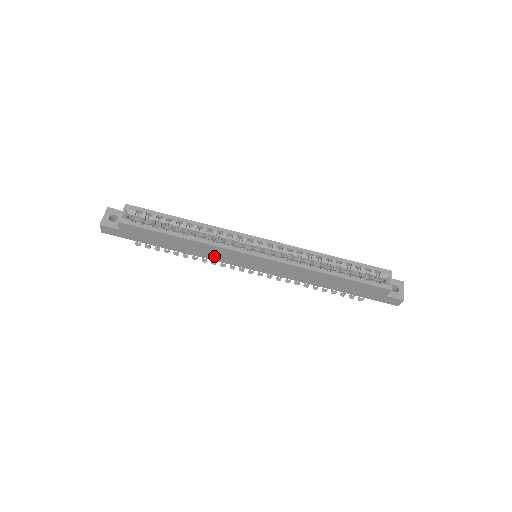
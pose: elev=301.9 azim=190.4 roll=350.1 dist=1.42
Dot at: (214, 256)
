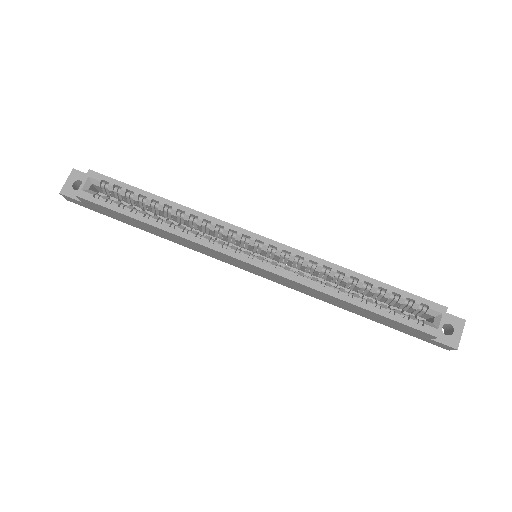
Dot at: (200, 250)
